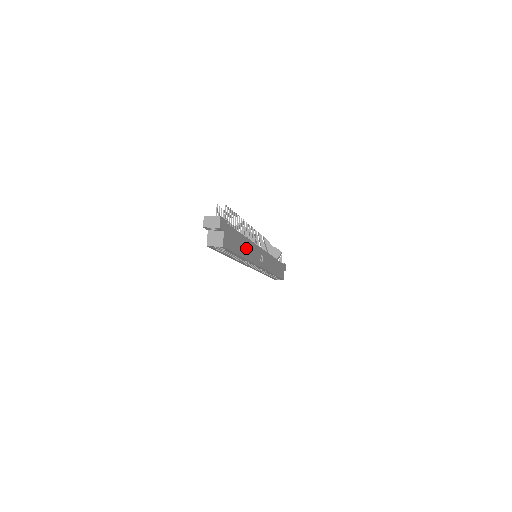
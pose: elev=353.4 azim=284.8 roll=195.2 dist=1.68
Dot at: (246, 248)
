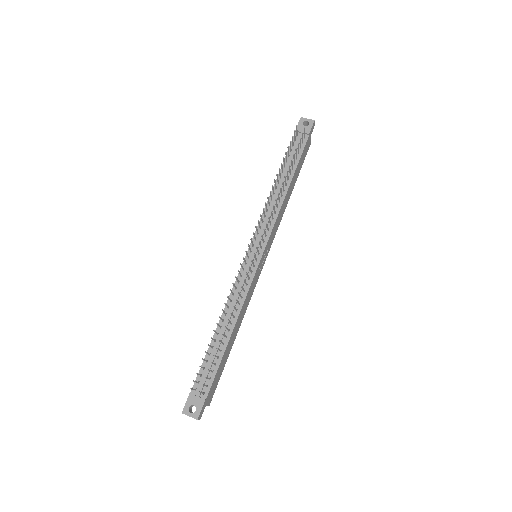
Dot at: (237, 326)
